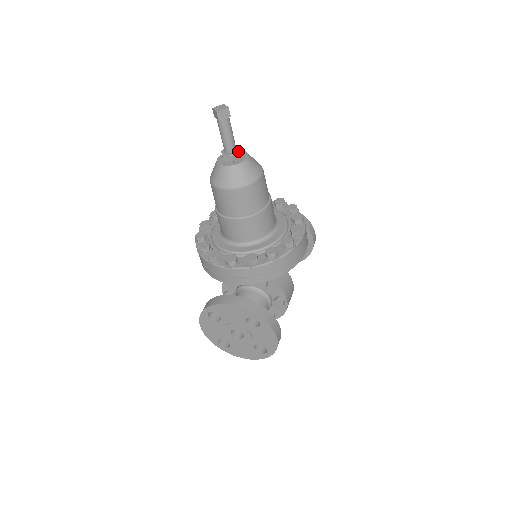
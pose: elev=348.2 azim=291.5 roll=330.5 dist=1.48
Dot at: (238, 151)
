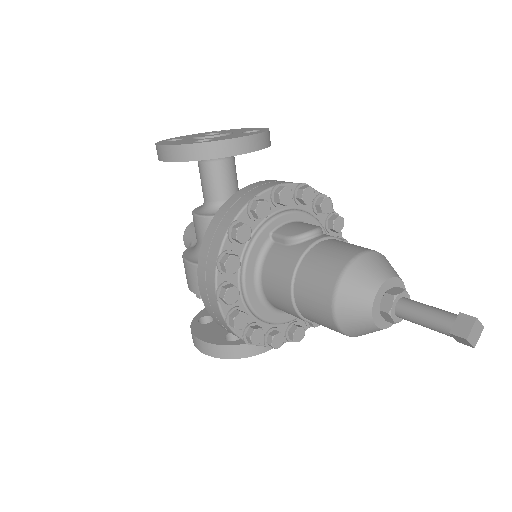
Dot at: occluded
